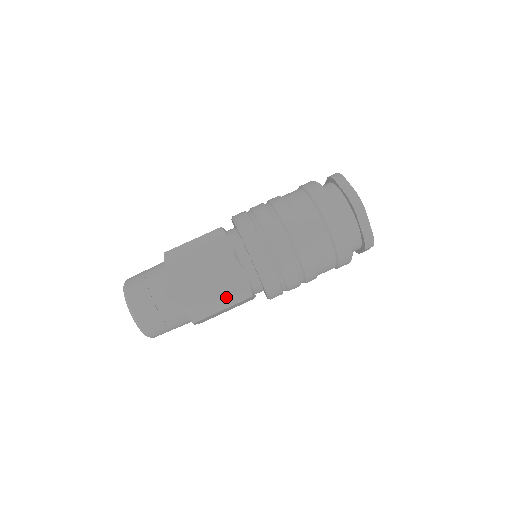
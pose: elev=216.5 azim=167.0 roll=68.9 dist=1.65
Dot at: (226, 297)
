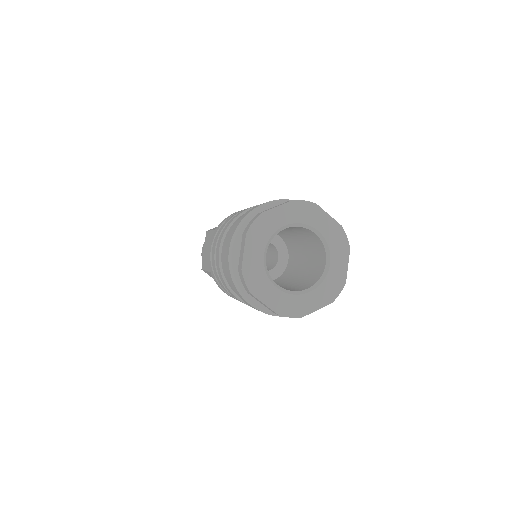
Dot at: occluded
